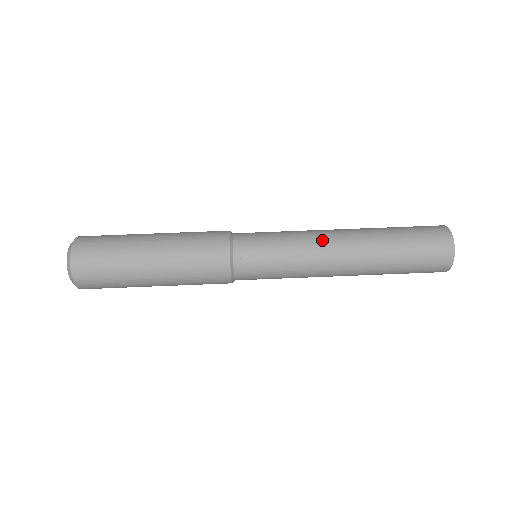
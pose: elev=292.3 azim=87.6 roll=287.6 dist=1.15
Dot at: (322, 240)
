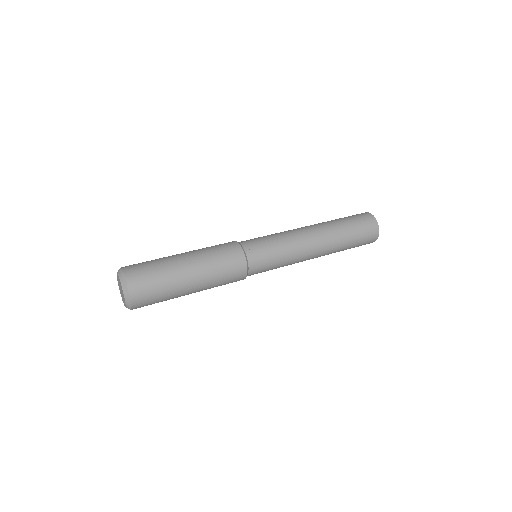
Dot at: occluded
